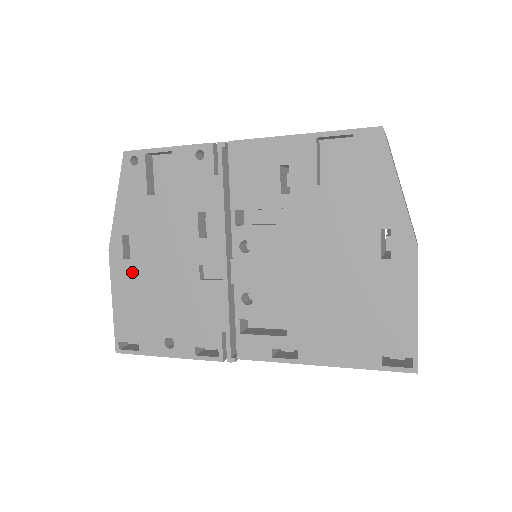
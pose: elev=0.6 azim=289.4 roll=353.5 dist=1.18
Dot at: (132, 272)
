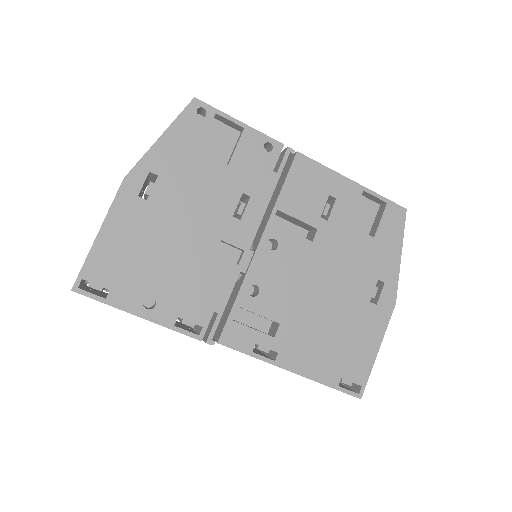
Dot at: (142, 213)
